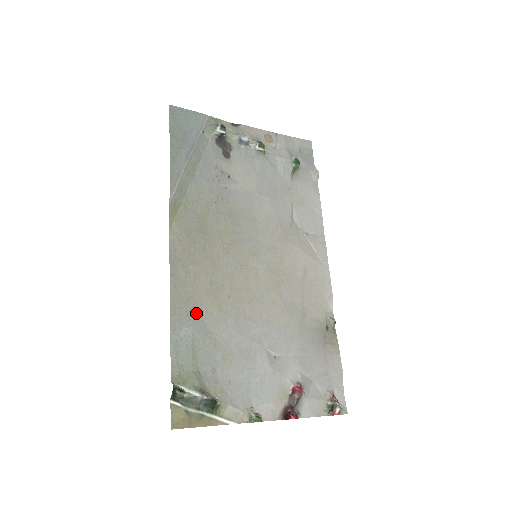
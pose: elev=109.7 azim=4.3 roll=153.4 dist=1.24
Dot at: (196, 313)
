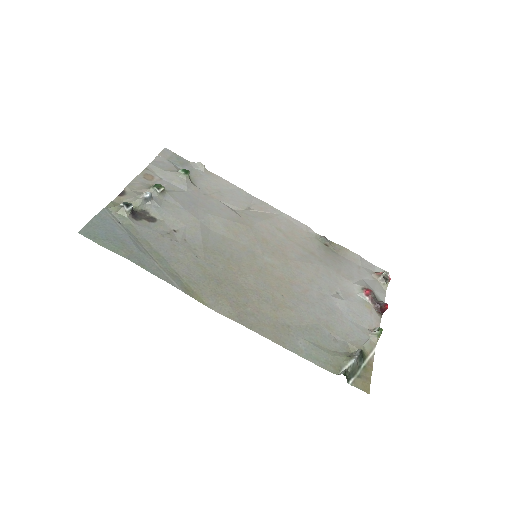
Dot at: (288, 328)
